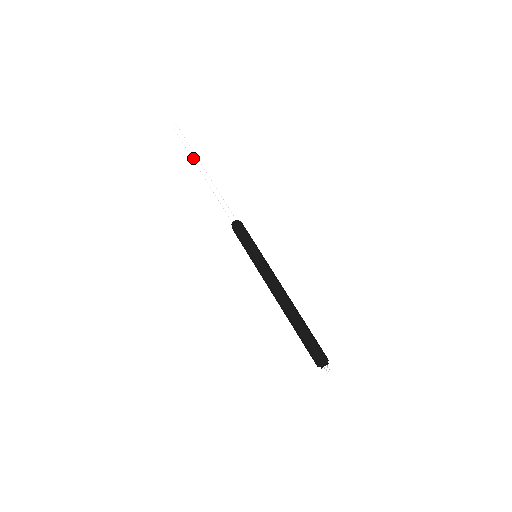
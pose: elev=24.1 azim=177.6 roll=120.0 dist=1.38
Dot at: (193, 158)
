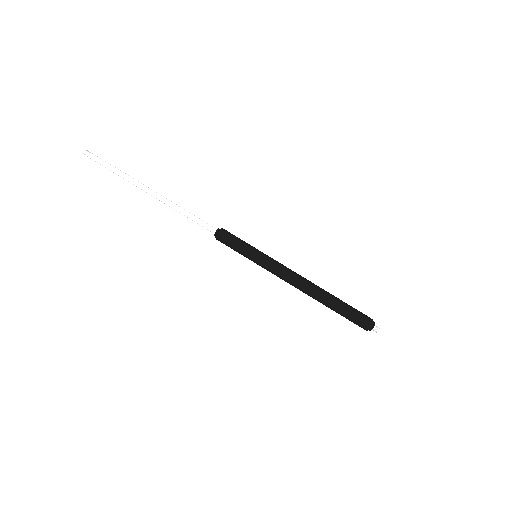
Dot at: (132, 182)
